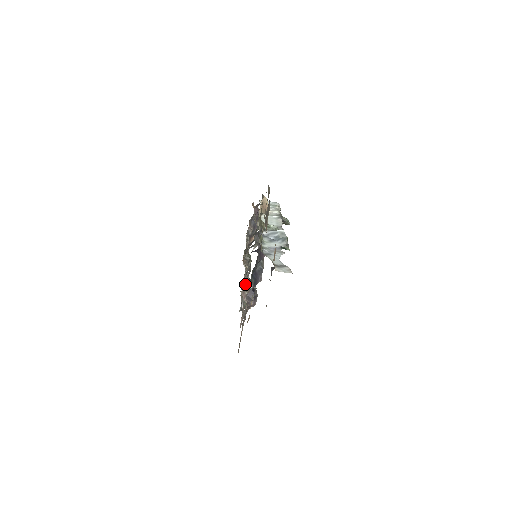
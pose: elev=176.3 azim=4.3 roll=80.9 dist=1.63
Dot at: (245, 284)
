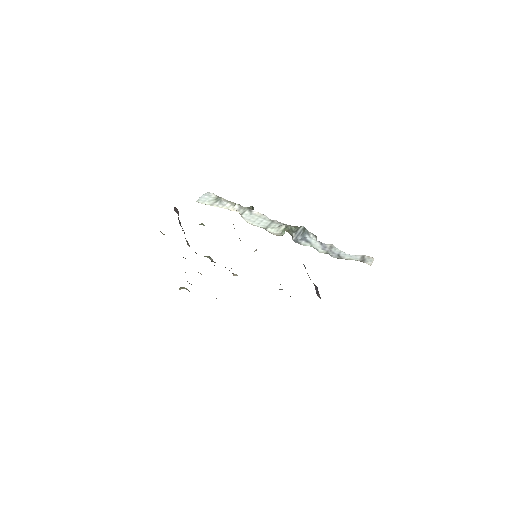
Dot at: occluded
